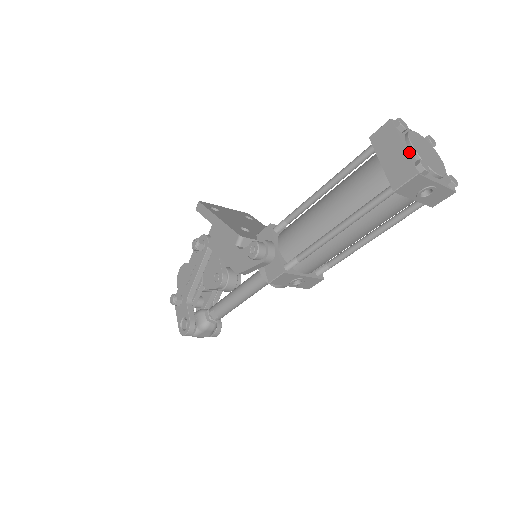
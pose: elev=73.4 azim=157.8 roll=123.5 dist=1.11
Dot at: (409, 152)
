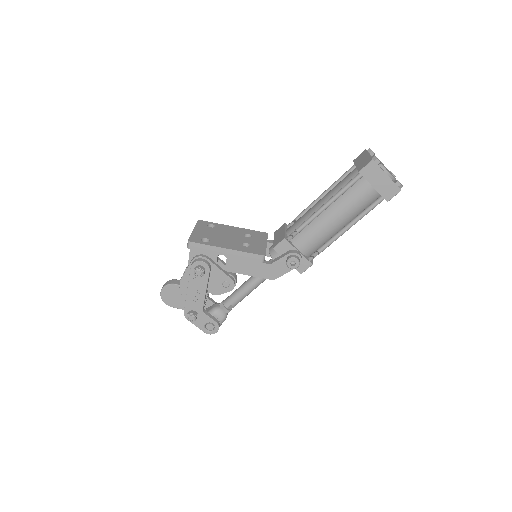
Dot at: (390, 178)
